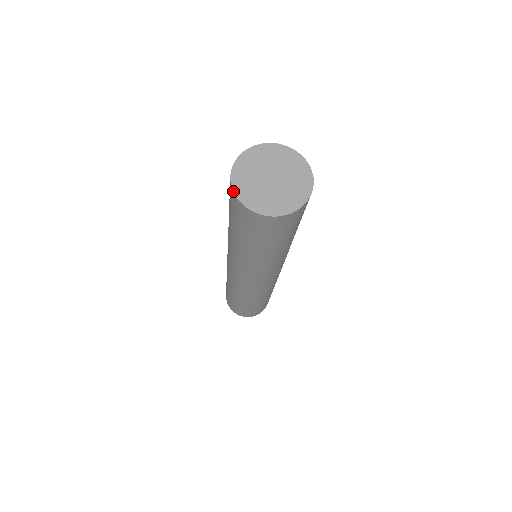
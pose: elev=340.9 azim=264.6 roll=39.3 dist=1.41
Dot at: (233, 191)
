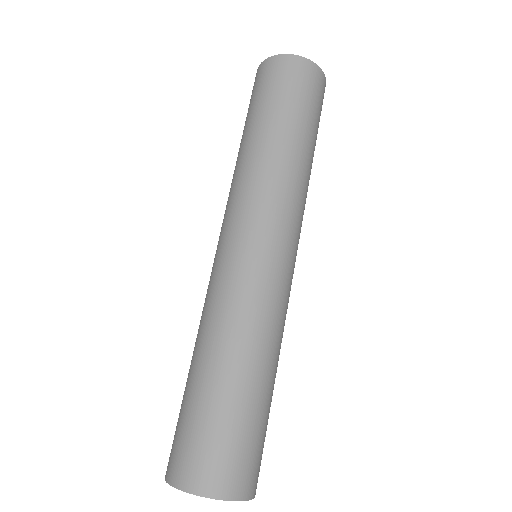
Dot at: (282, 54)
